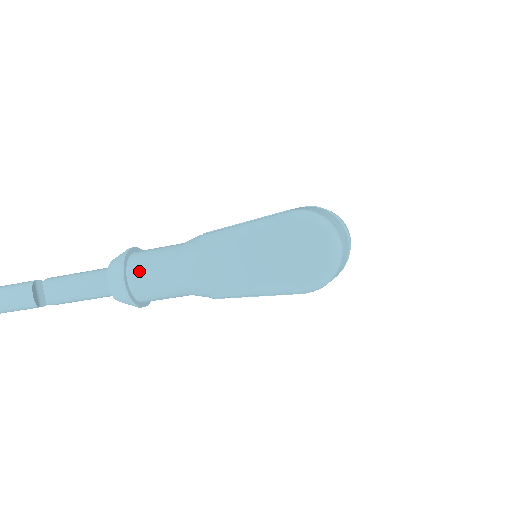
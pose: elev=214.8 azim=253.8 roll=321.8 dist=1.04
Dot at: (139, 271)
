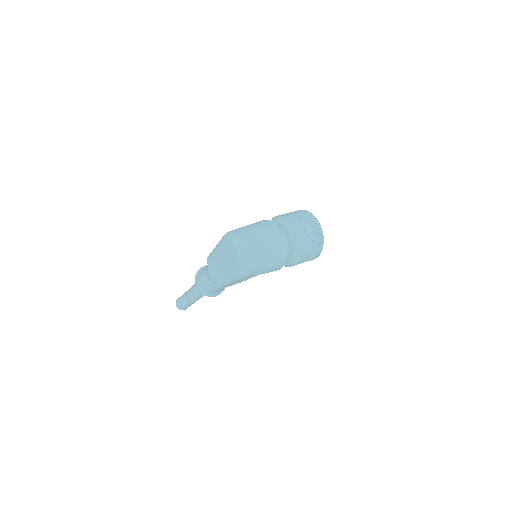
Dot at: (200, 279)
